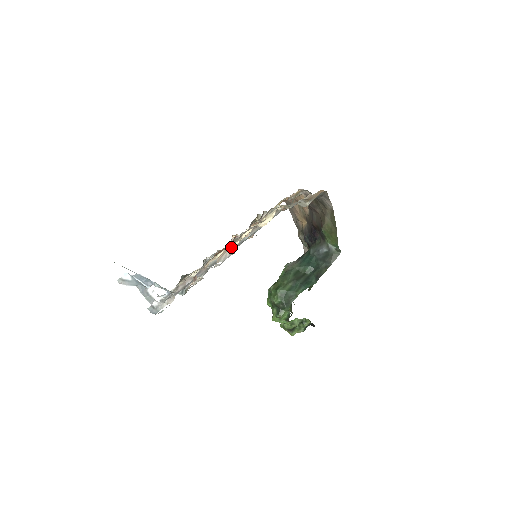
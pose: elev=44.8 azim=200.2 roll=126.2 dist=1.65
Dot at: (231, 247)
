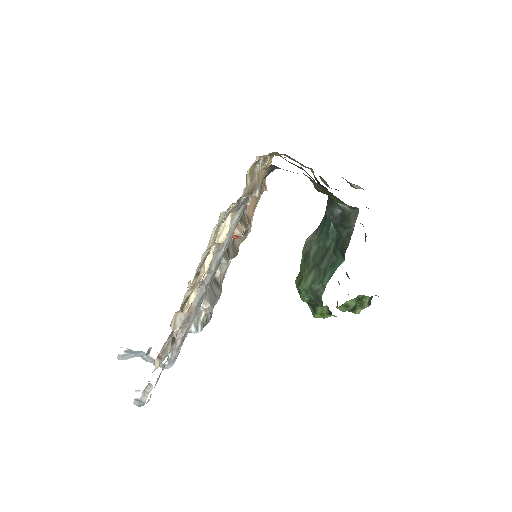
Dot at: (209, 274)
